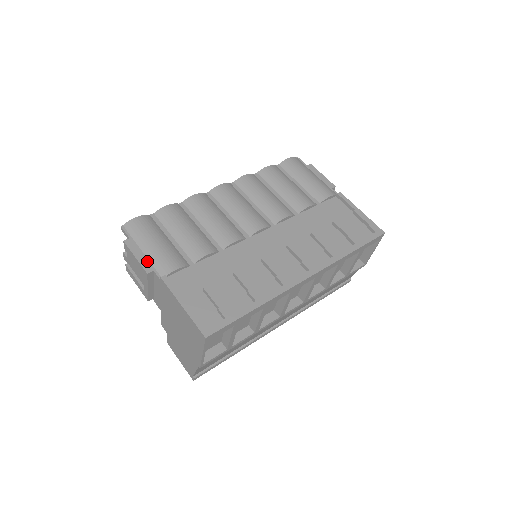
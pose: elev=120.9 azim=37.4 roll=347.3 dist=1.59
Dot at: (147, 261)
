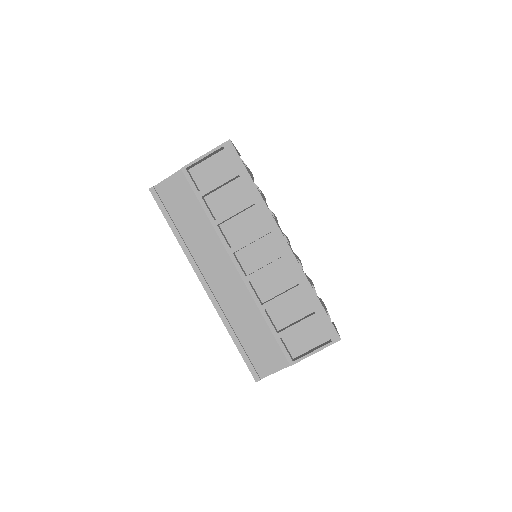
Dot at: occluded
